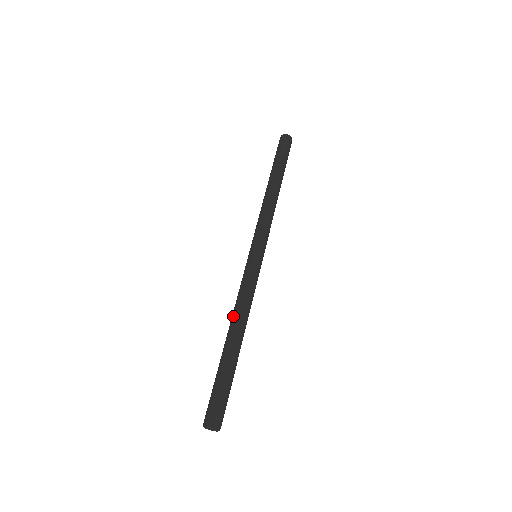
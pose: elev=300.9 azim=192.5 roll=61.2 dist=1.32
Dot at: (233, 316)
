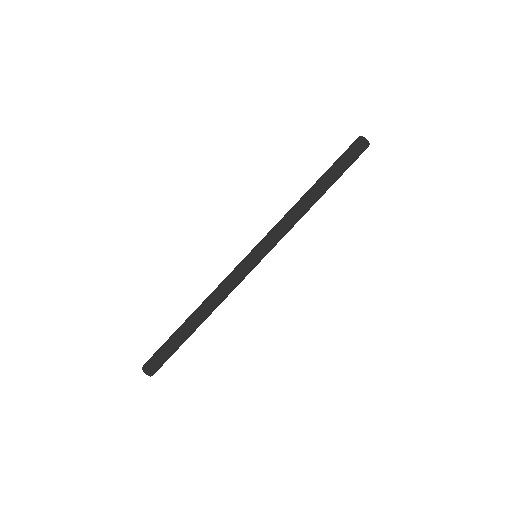
Dot at: (206, 302)
